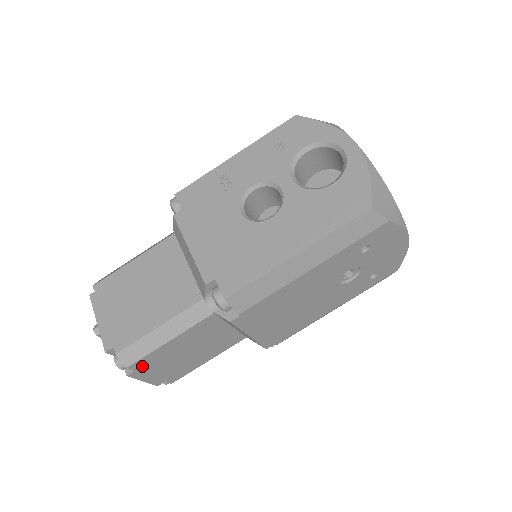
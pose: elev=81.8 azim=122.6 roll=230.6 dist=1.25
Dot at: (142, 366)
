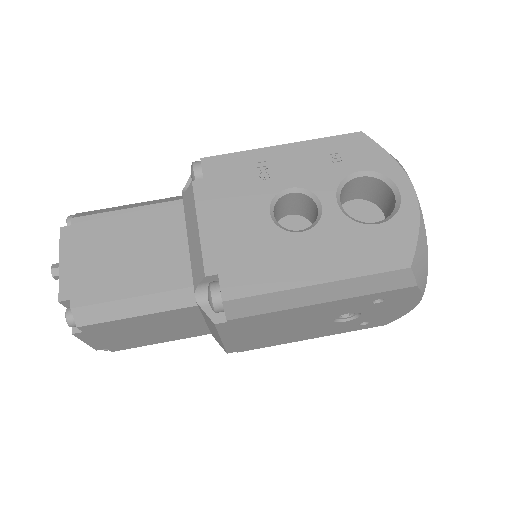
Dot at: (94, 330)
